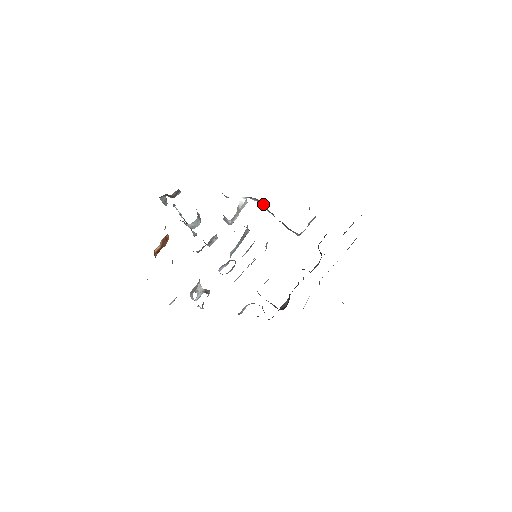
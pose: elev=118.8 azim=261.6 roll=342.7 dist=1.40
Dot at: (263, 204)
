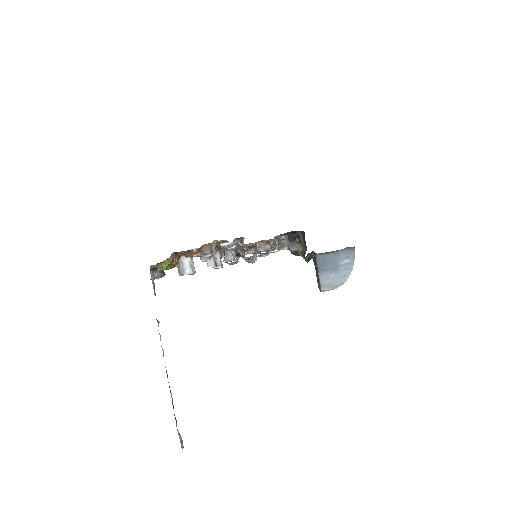
Dot at: occluded
